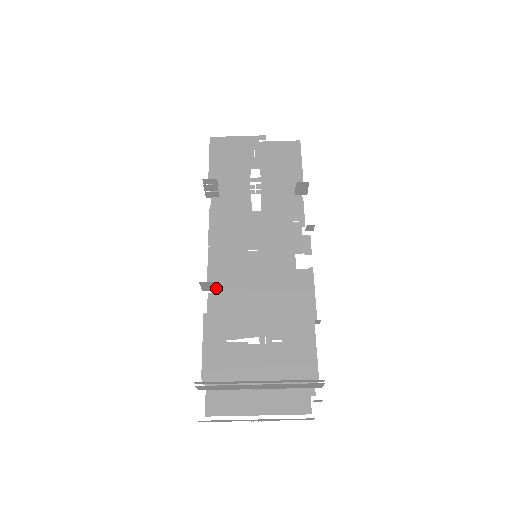
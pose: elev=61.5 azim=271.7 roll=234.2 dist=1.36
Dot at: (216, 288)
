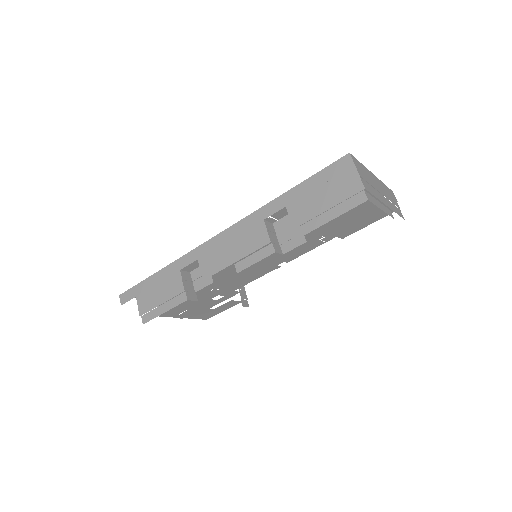
Dot at: occluded
